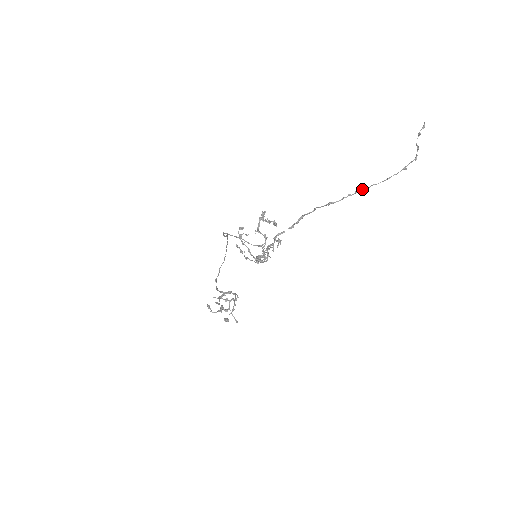
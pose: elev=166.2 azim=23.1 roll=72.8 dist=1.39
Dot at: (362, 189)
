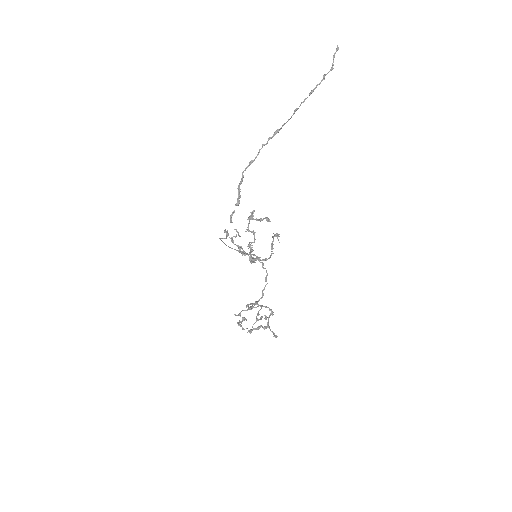
Dot at: (274, 133)
